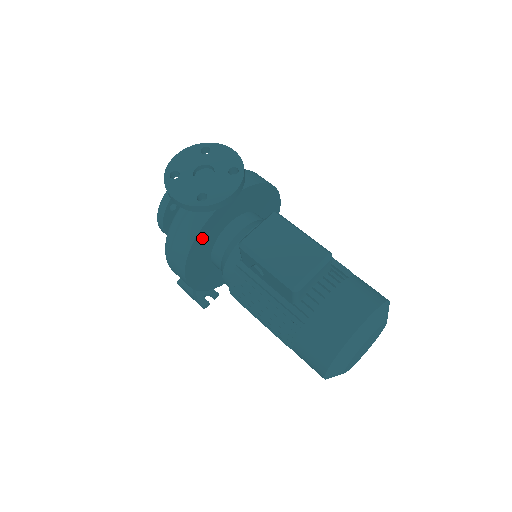
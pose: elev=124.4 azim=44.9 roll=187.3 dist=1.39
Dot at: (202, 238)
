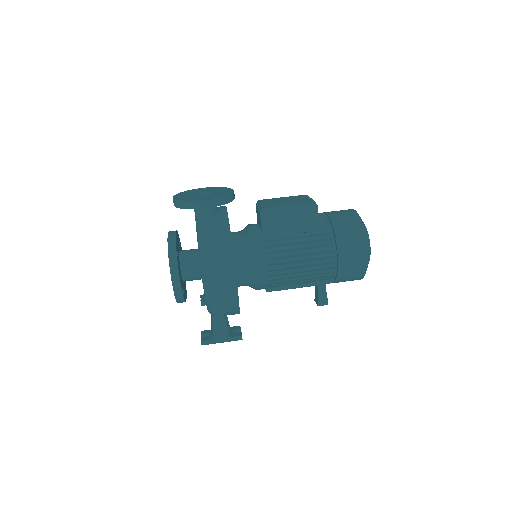
Dot at: occluded
